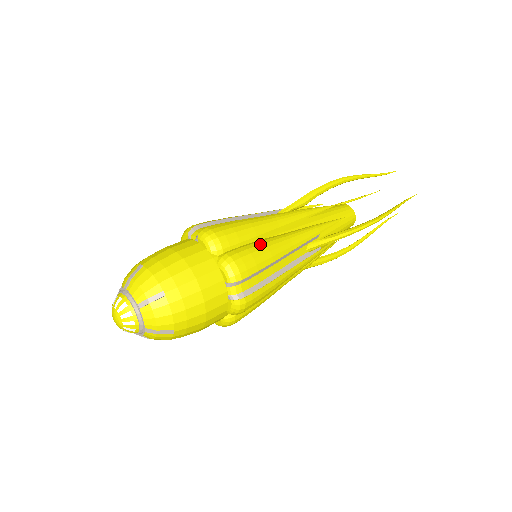
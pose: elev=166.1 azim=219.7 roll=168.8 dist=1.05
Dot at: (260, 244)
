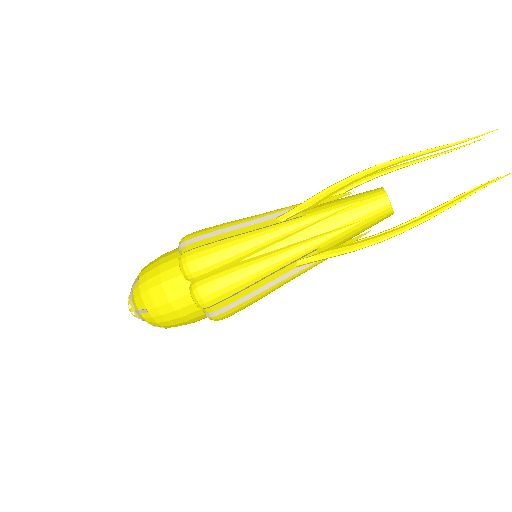
Dot at: (231, 272)
